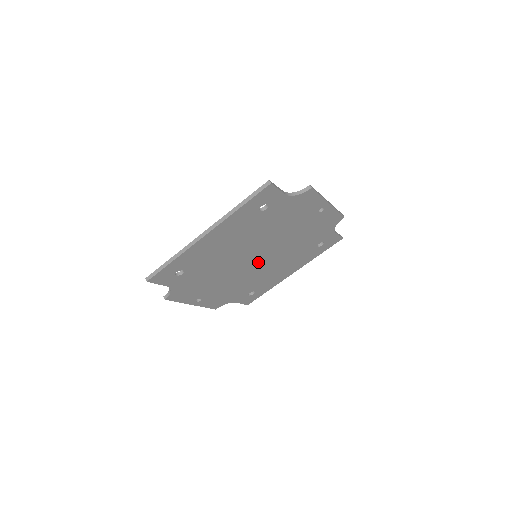
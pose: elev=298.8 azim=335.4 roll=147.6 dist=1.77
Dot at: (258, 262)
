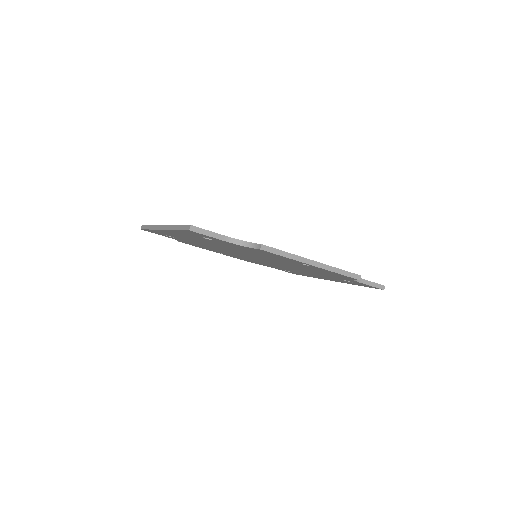
Dot at: occluded
